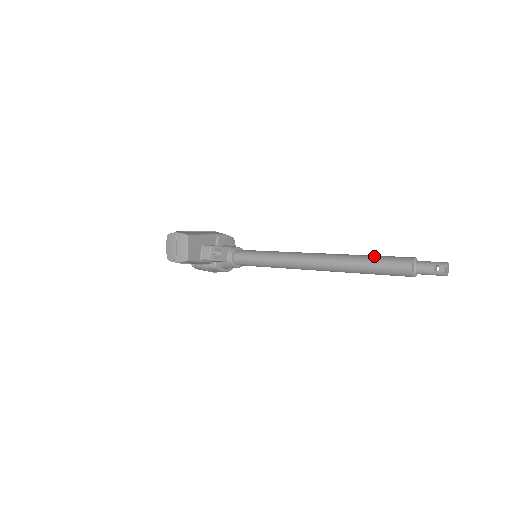
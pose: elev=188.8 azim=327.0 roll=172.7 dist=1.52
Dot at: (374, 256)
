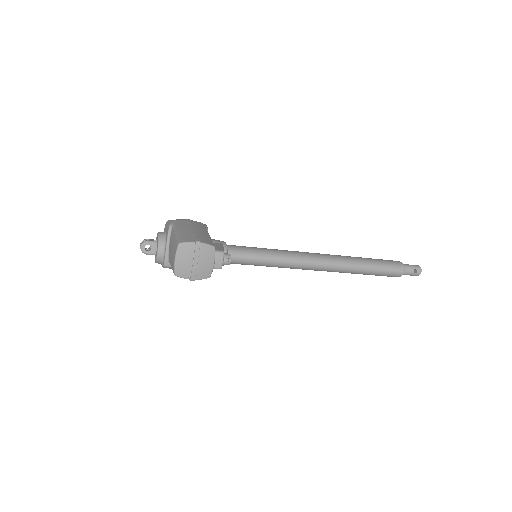
Dot at: (374, 261)
